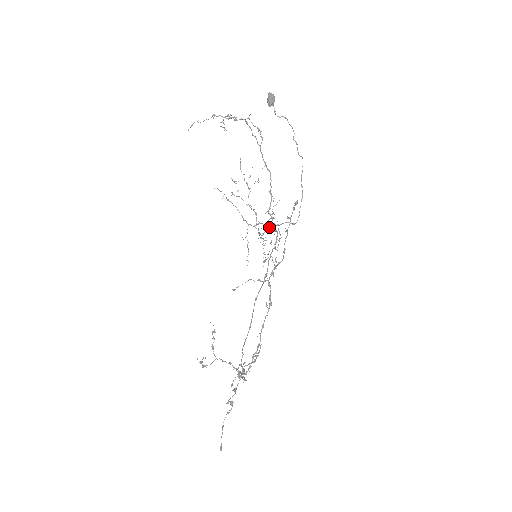
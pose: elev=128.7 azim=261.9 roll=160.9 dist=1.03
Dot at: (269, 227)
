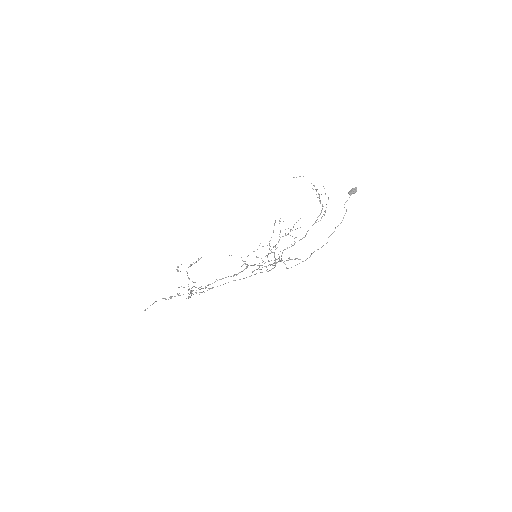
Dot at: (275, 259)
